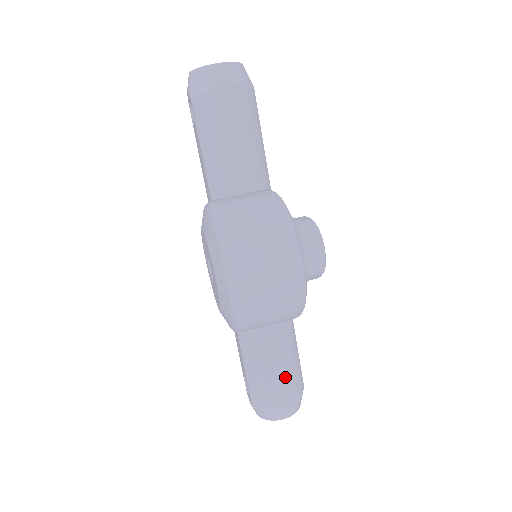
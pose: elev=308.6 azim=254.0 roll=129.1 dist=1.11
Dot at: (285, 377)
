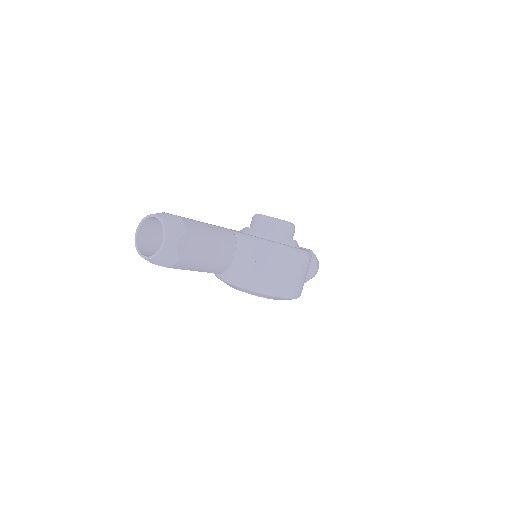
Dot at: occluded
